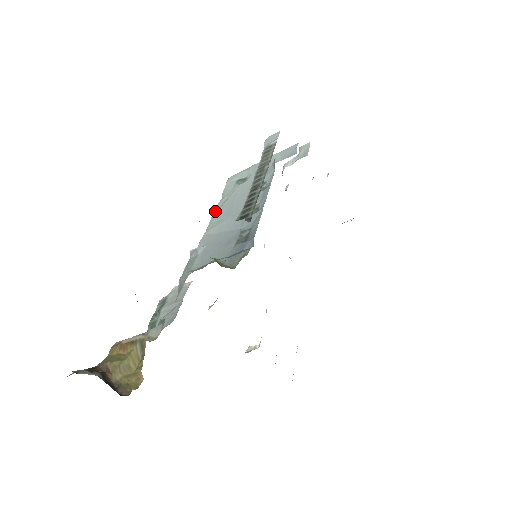
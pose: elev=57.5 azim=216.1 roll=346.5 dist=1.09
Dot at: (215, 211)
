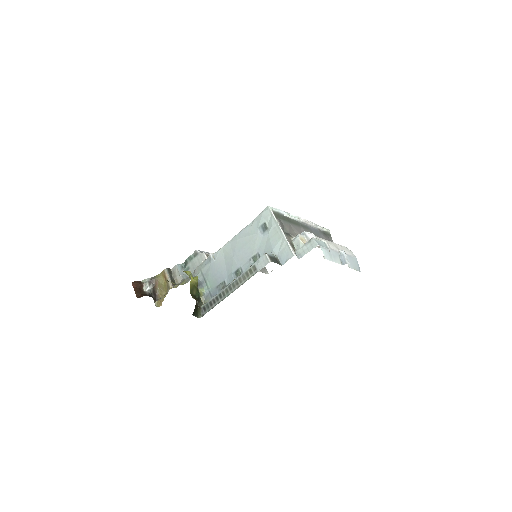
Dot at: (239, 233)
